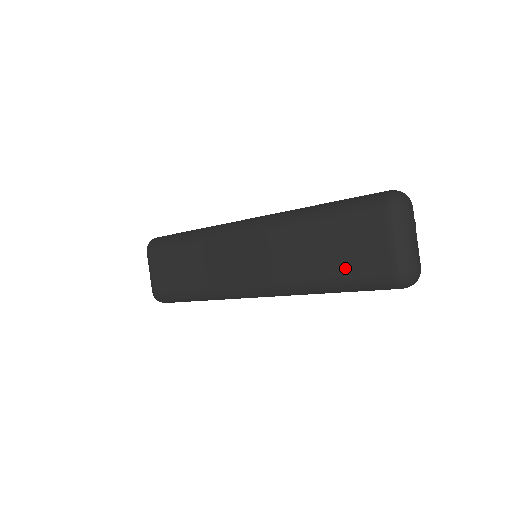
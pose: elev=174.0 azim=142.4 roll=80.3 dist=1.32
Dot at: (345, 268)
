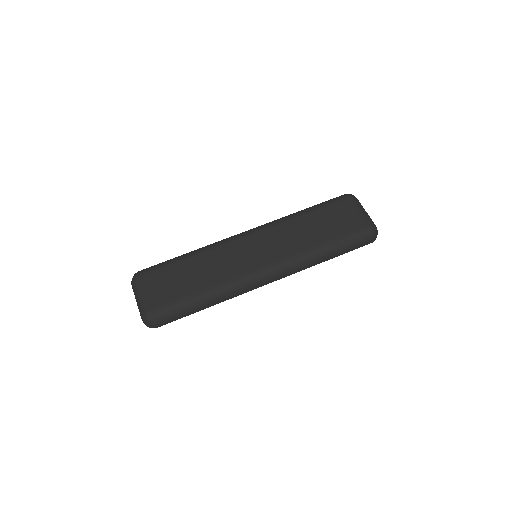
Dot at: (337, 232)
